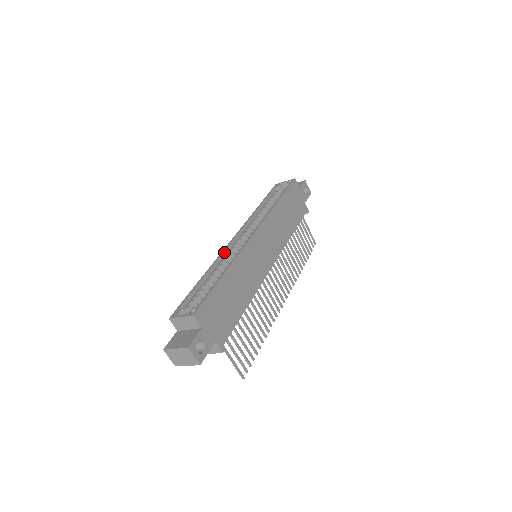
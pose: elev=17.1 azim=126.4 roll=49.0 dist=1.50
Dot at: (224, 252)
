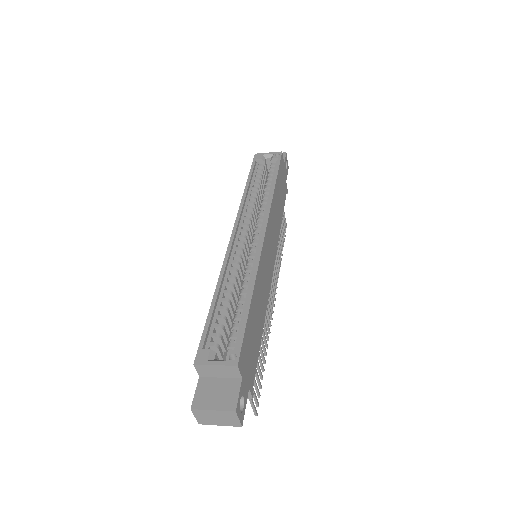
Dot at: (229, 255)
